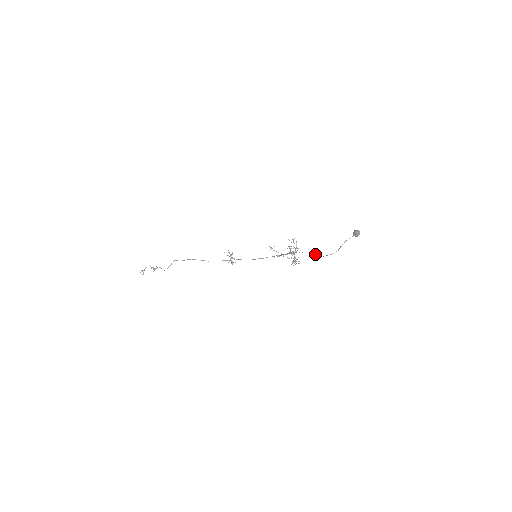
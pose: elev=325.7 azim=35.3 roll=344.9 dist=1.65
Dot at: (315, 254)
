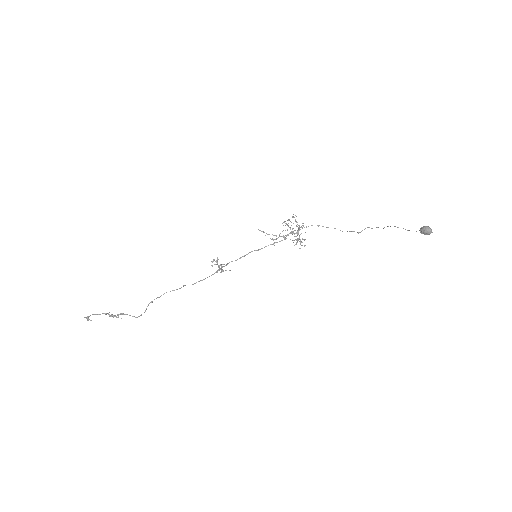
Dot at: occluded
